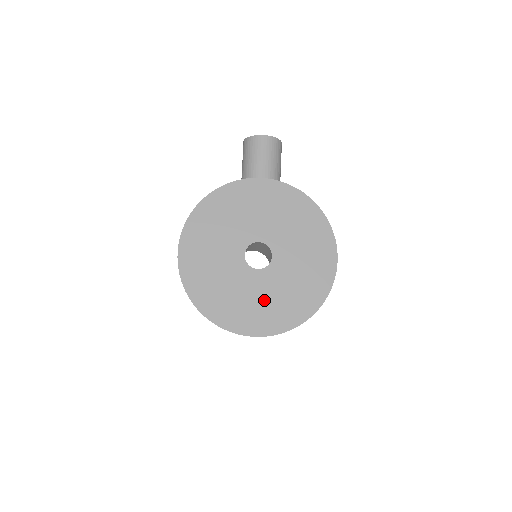
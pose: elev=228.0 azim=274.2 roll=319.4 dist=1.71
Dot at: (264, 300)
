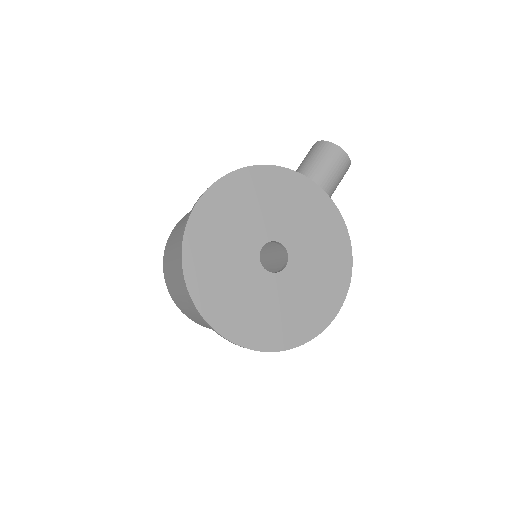
Dot at: (254, 305)
